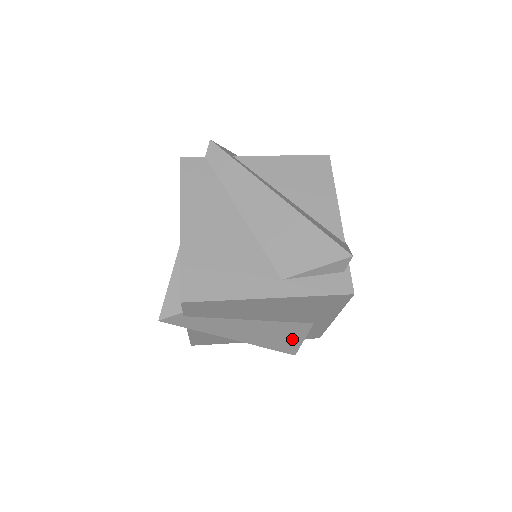
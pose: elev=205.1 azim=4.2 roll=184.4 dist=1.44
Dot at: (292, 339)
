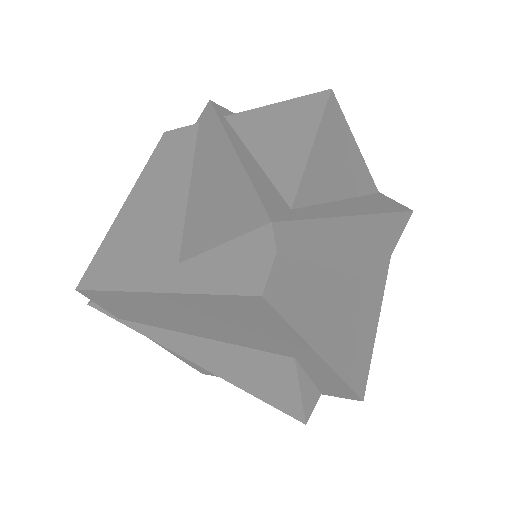
Dot at: occluded
